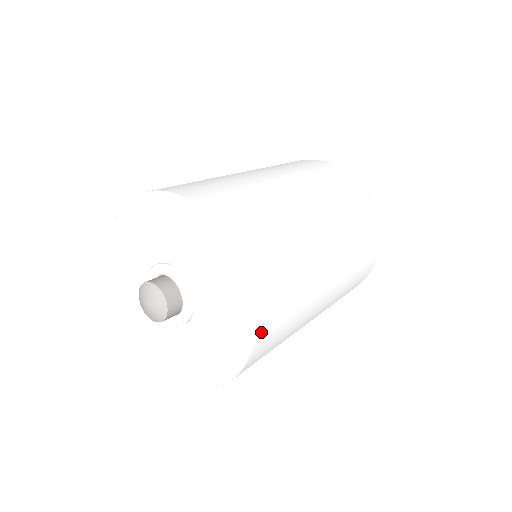
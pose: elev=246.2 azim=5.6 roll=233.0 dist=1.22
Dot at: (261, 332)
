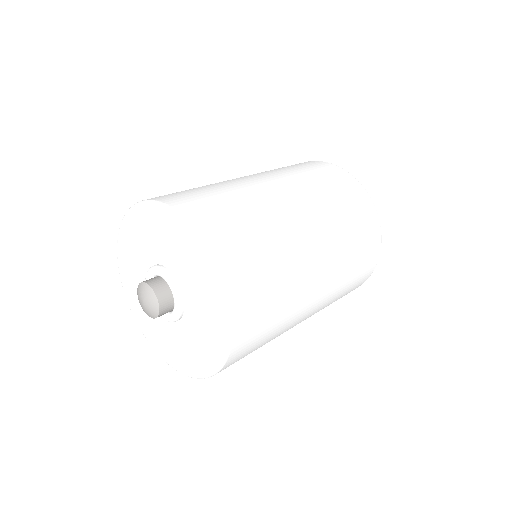
Dot at: occluded
